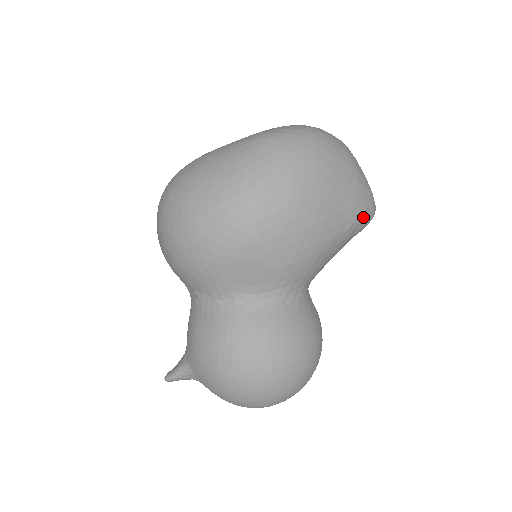
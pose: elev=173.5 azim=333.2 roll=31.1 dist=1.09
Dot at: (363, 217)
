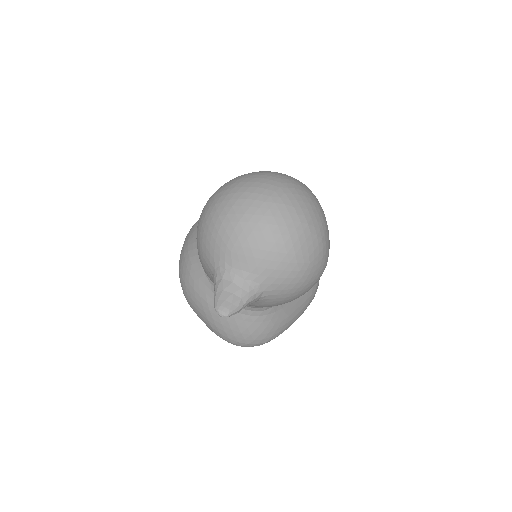
Dot at: occluded
